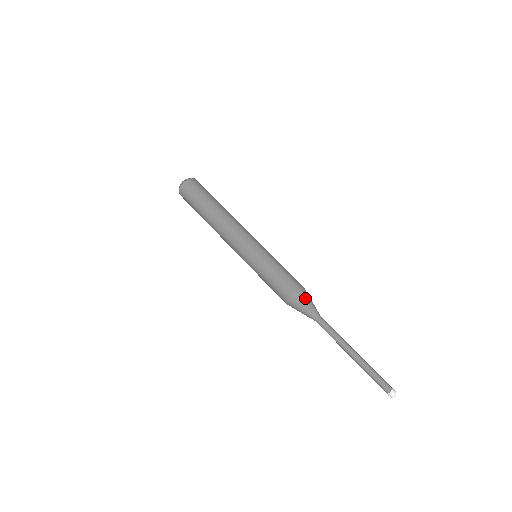
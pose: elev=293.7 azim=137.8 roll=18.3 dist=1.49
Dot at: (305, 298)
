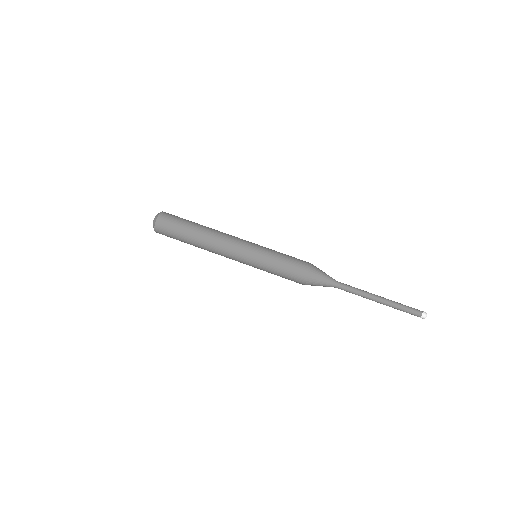
Dot at: (316, 279)
